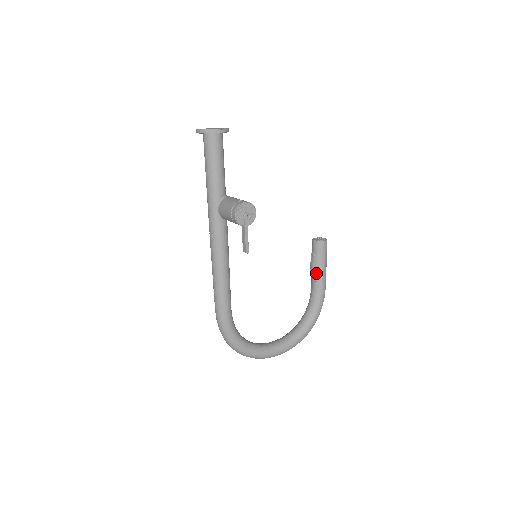
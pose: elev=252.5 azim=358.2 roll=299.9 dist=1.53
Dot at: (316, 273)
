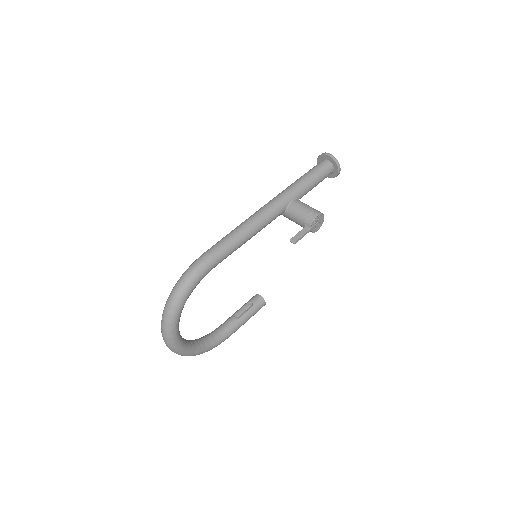
Dot at: (241, 318)
